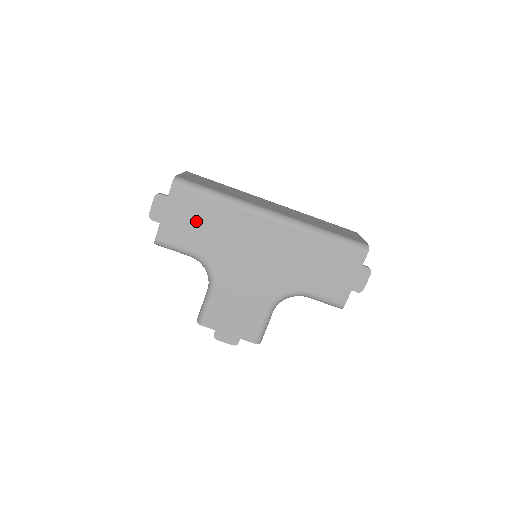
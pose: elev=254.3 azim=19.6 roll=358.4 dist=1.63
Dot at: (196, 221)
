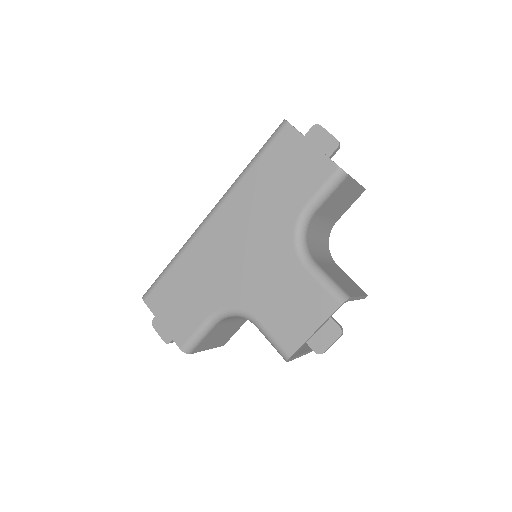
Dot at: (181, 297)
